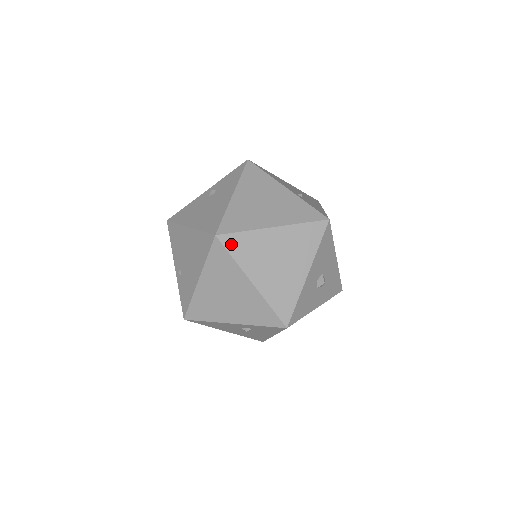
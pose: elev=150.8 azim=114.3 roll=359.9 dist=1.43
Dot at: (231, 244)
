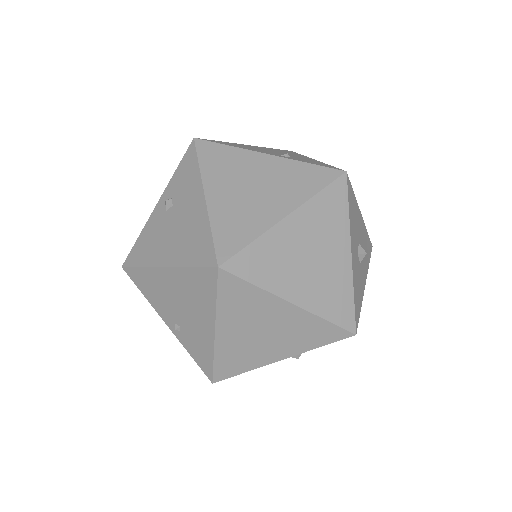
Dot at: (244, 268)
